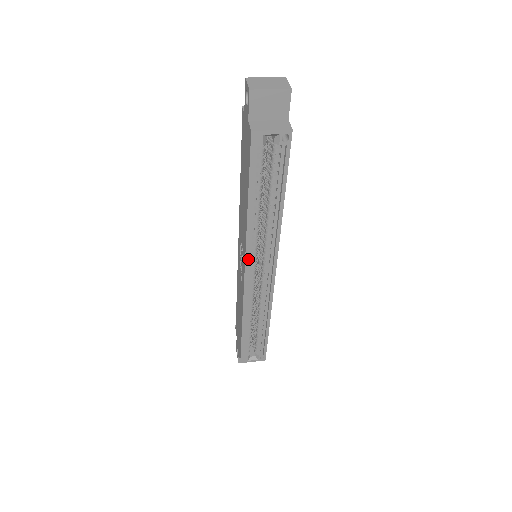
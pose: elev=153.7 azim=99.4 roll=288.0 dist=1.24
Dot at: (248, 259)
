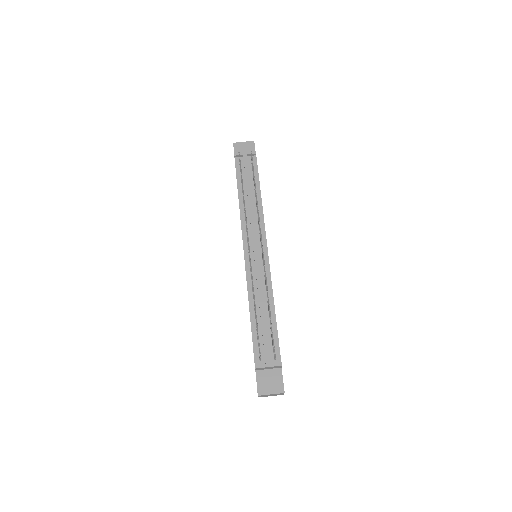
Dot at: occluded
